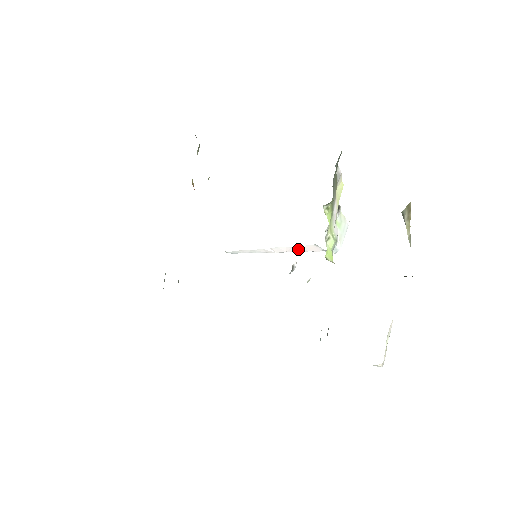
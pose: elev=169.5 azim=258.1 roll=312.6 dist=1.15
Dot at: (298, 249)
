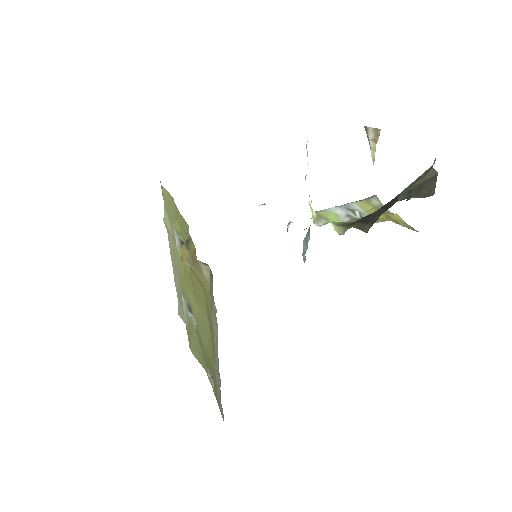
Dot at: occluded
